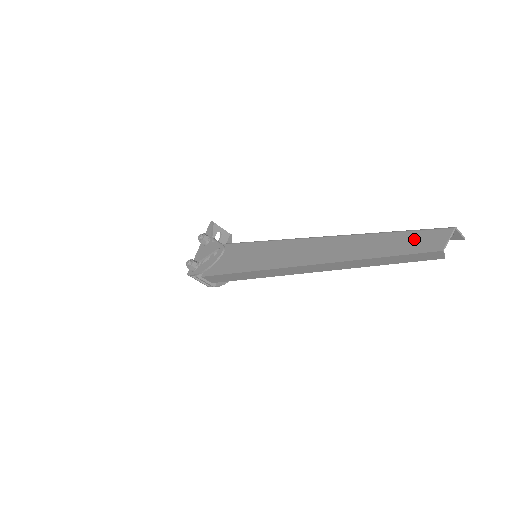
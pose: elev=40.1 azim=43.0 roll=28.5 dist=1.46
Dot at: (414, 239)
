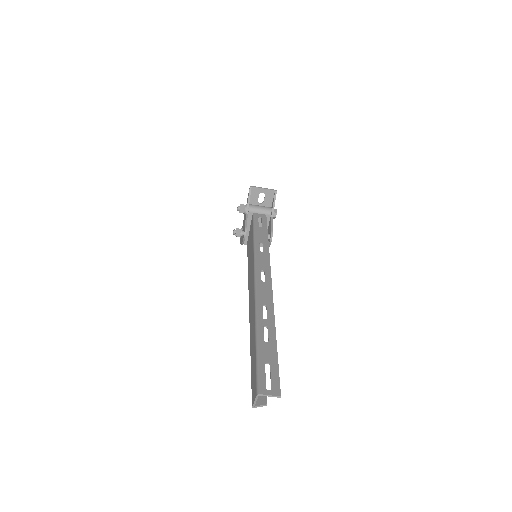
Dot at: (254, 373)
